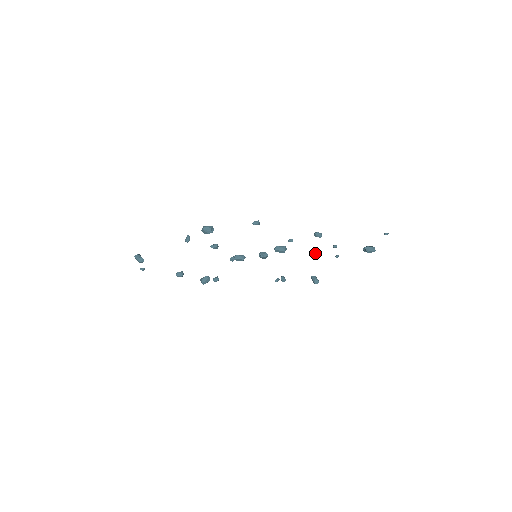
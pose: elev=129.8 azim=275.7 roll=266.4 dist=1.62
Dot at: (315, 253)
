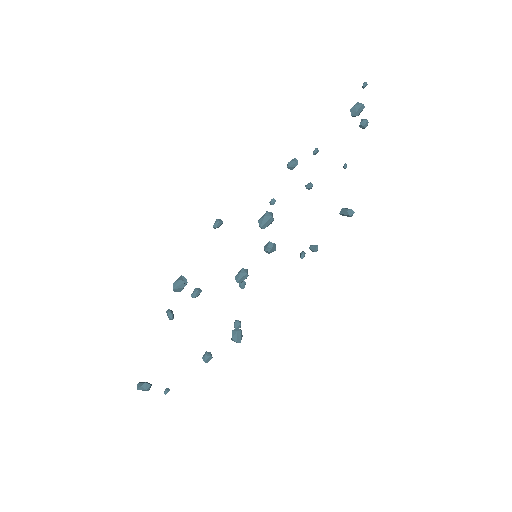
Dot at: (308, 184)
